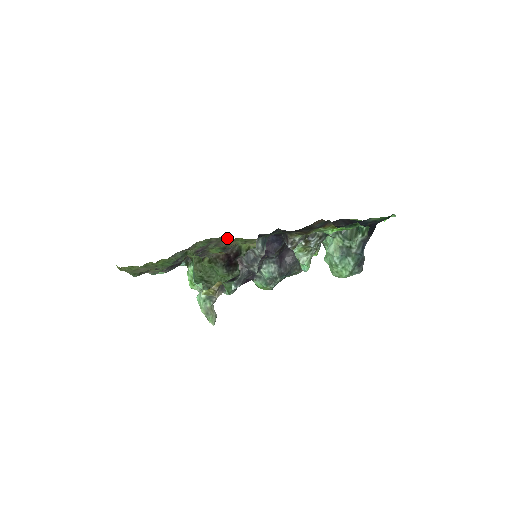
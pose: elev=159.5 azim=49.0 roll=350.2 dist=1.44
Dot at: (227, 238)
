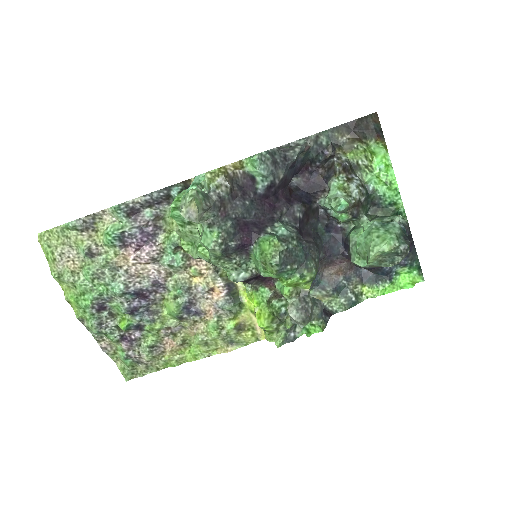
Dot at: (167, 362)
